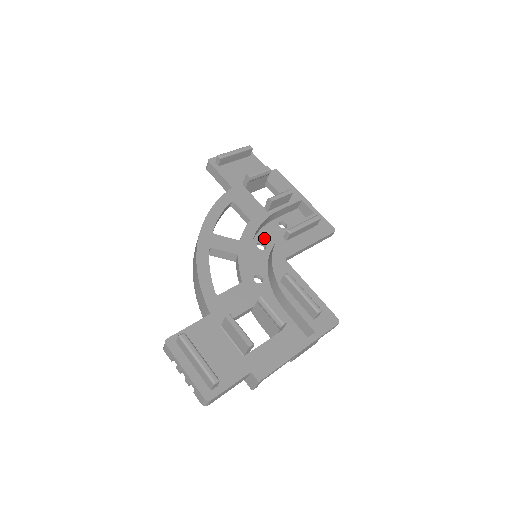
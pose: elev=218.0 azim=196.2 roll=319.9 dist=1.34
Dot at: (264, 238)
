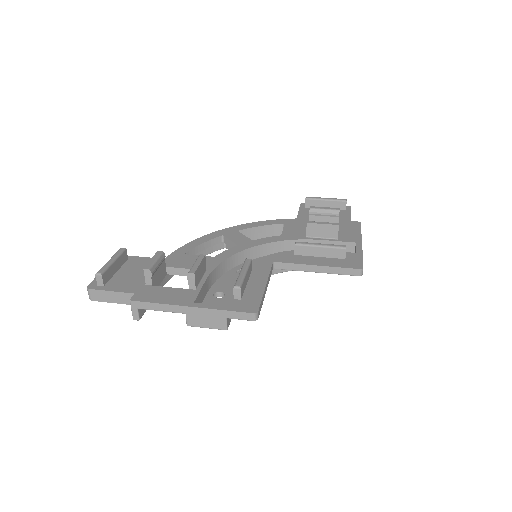
Dot at: occluded
